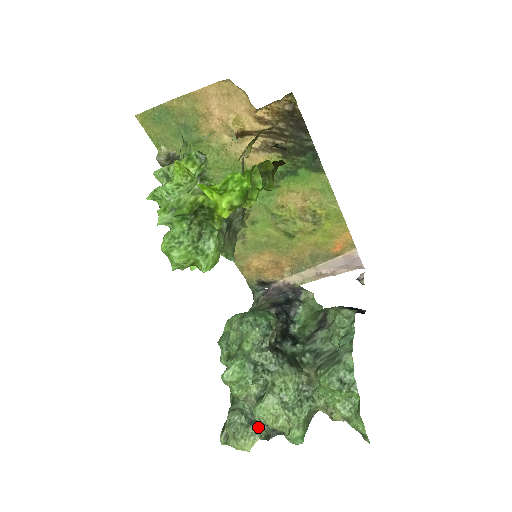
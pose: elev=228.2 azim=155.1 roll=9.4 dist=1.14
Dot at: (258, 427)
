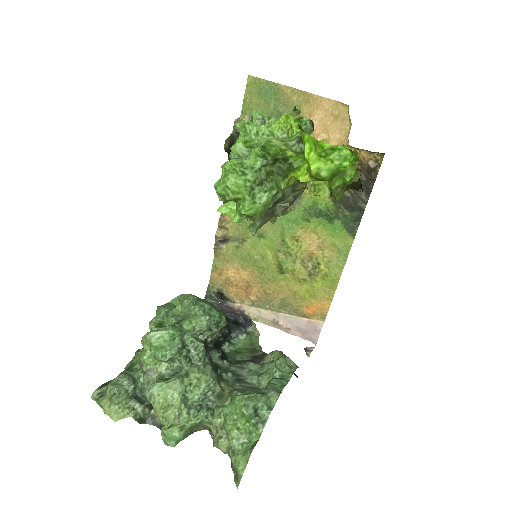
Dot at: (139, 405)
